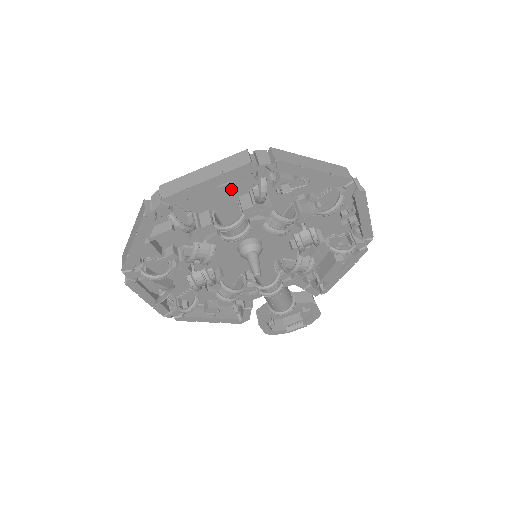
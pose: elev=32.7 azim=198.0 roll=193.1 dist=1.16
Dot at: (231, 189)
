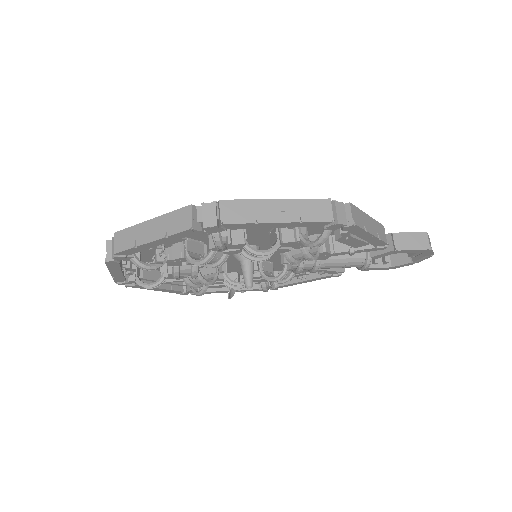
Dot at: occluded
